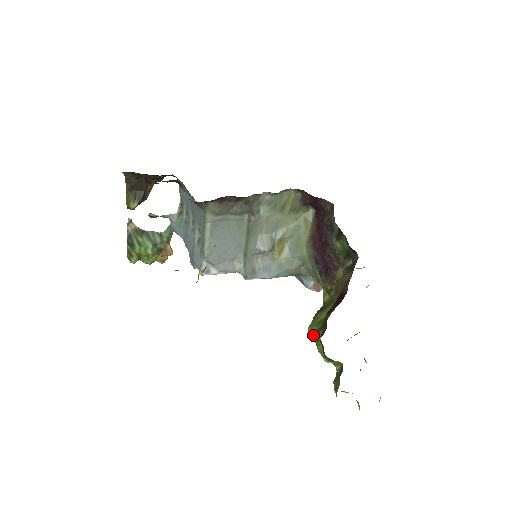
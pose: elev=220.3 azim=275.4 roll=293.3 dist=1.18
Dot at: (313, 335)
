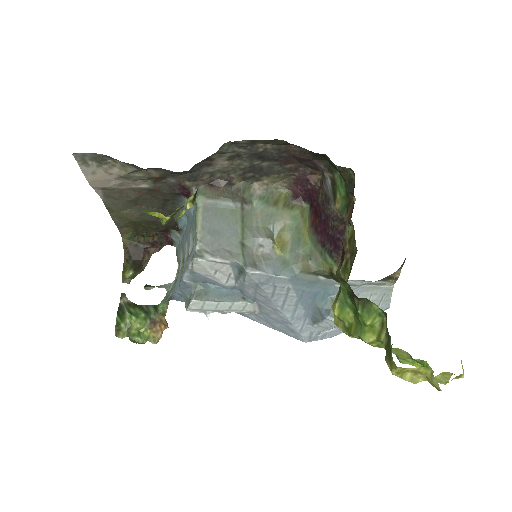
Dot at: (337, 299)
